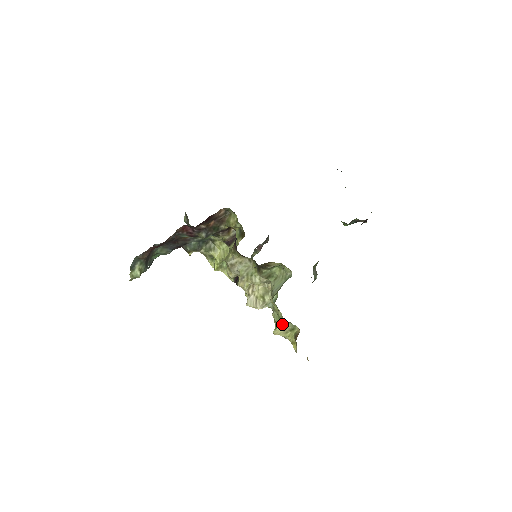
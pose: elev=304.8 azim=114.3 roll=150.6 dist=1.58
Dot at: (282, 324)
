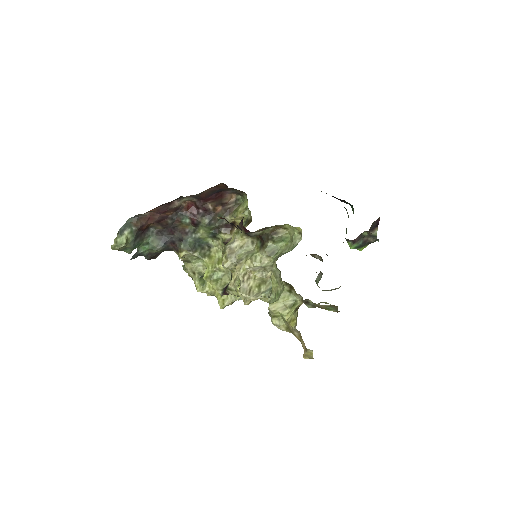
Dot at: (281, 296)
